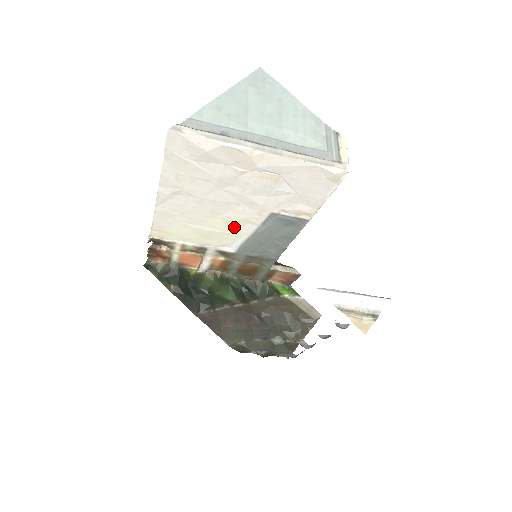
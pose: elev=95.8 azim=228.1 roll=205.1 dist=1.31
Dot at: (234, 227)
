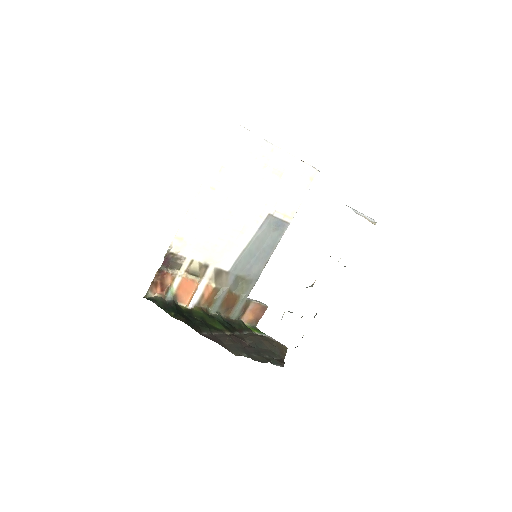
Dot at: (239, 233)
